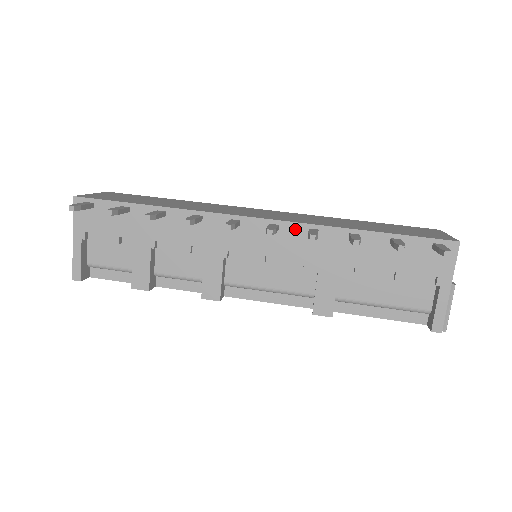
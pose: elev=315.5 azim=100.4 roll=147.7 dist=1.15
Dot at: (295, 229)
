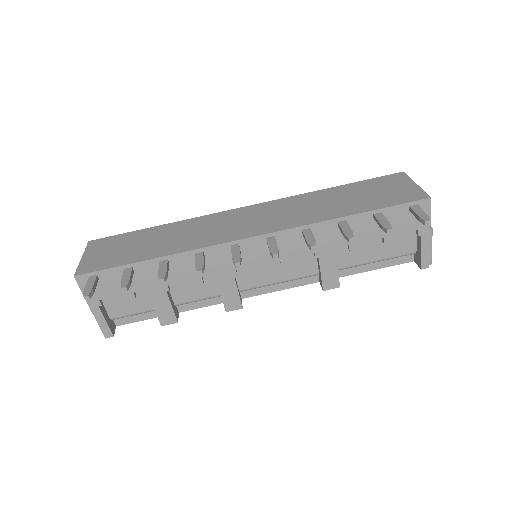
Dot at: (290, 234)
